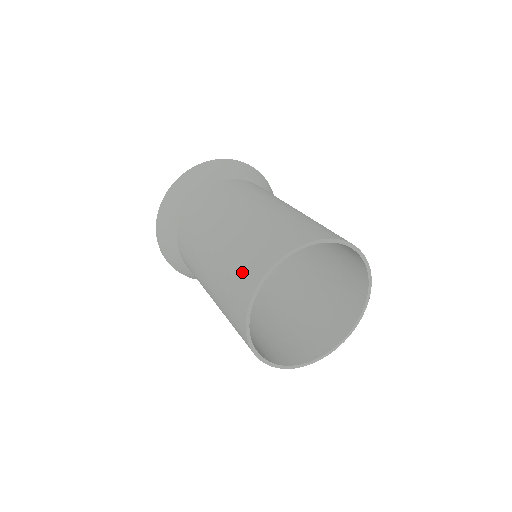
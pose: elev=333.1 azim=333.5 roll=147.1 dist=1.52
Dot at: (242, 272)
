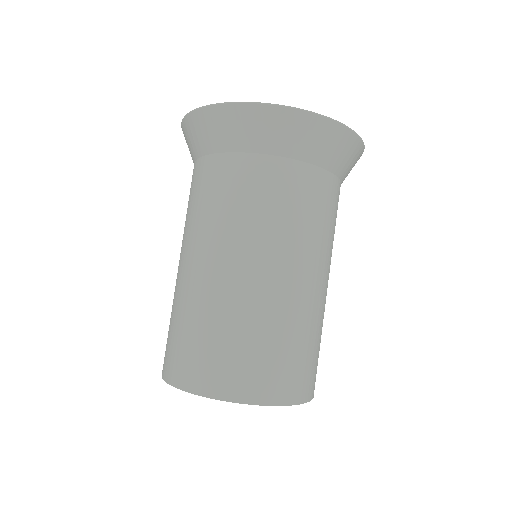
Dot at: occluded
